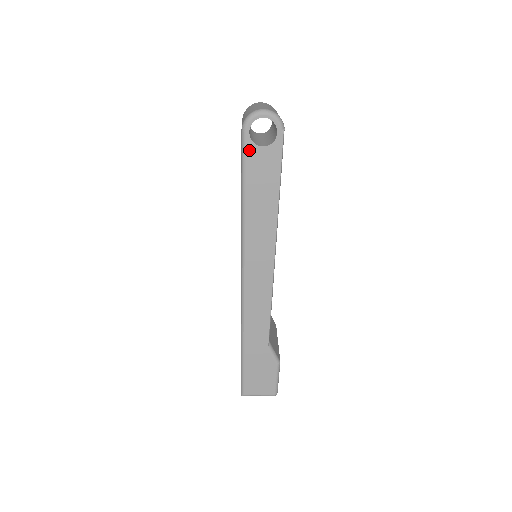
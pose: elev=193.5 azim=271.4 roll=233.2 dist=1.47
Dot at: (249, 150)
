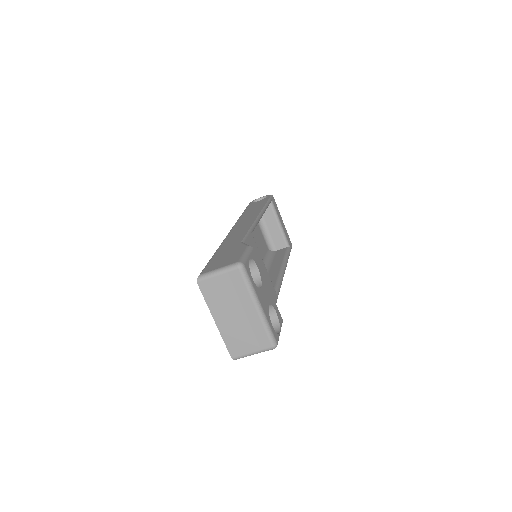
Dot at: (250, 204)
